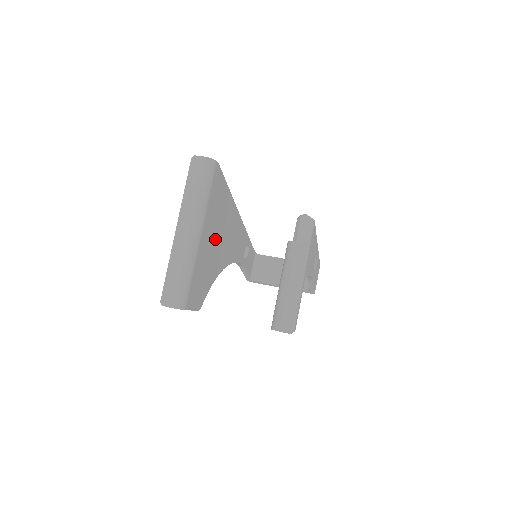
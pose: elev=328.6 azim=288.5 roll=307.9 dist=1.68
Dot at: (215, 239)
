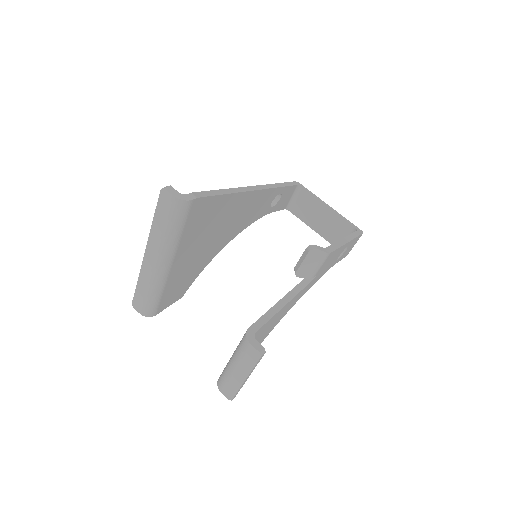
Dot at: (203, 245)
